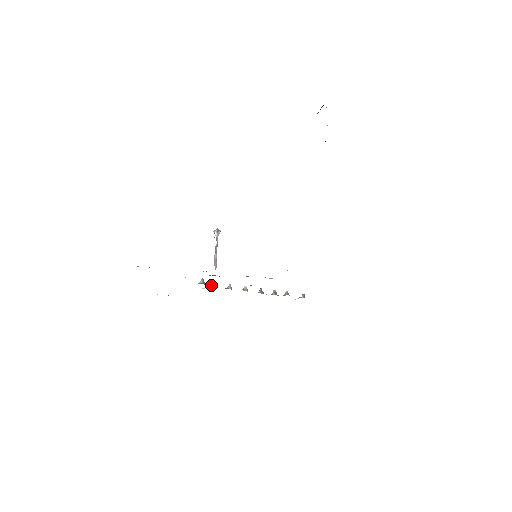
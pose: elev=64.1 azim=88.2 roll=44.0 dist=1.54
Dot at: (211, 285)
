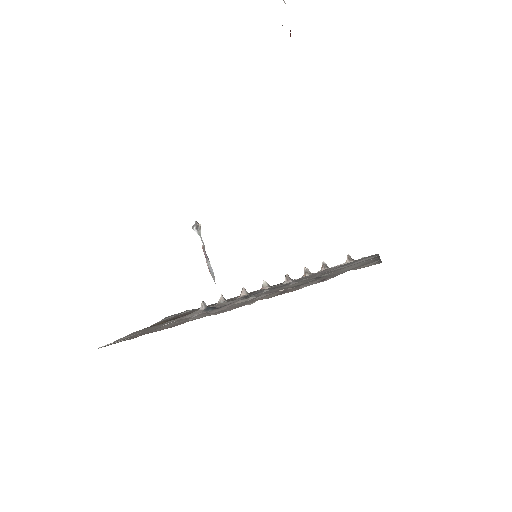
Dot at: occluded
